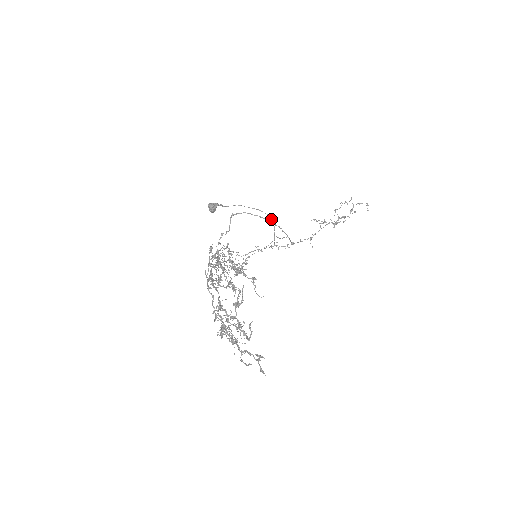
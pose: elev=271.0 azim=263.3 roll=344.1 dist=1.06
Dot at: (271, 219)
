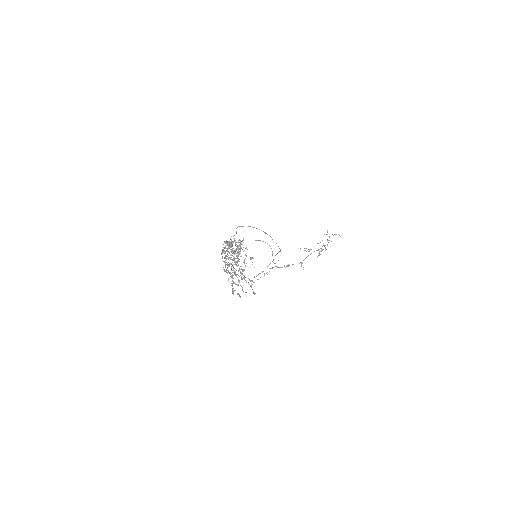
Dot at: (270, 246)
